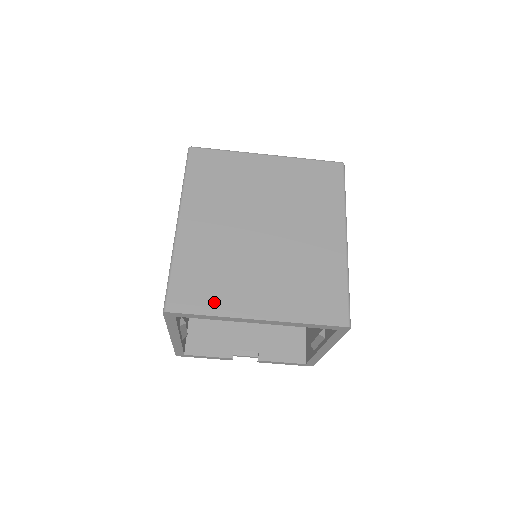
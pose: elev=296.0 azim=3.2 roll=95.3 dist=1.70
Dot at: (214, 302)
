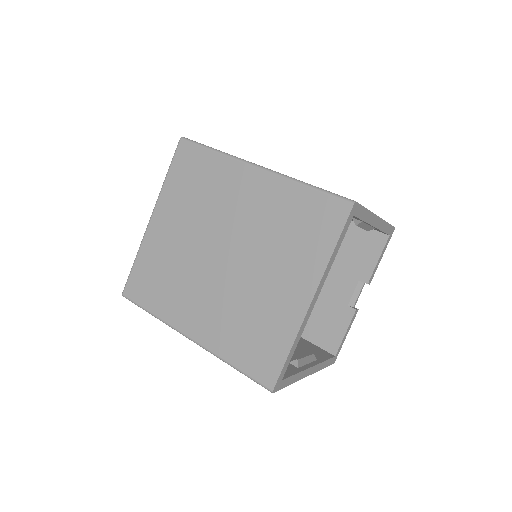
Dot at: (279, 338)
